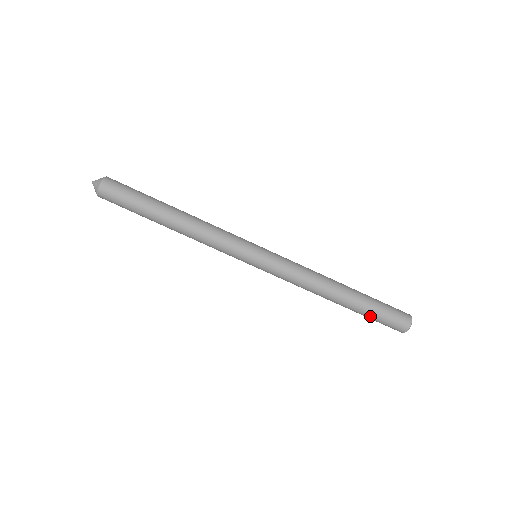
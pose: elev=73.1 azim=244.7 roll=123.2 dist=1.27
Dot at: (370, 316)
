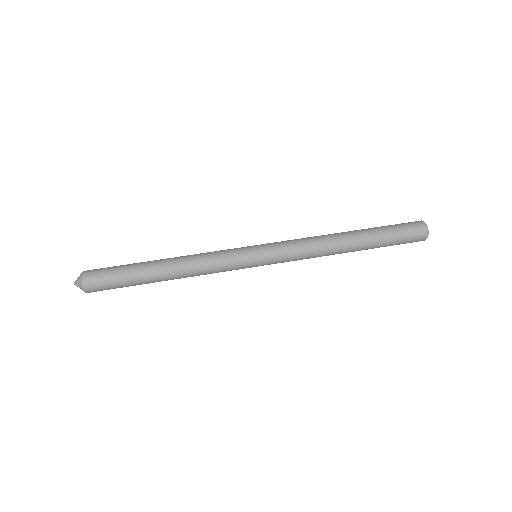
Dot at: (388, 236)
